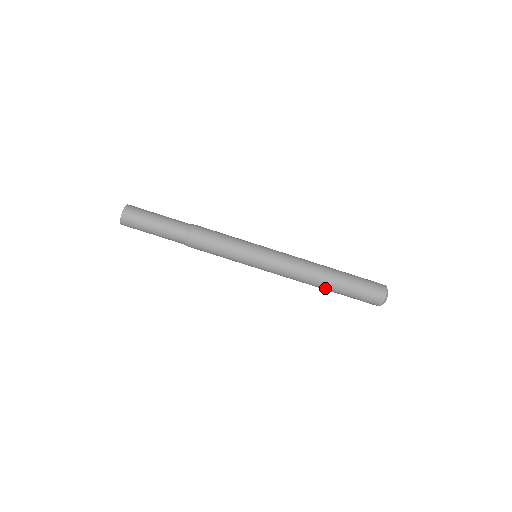
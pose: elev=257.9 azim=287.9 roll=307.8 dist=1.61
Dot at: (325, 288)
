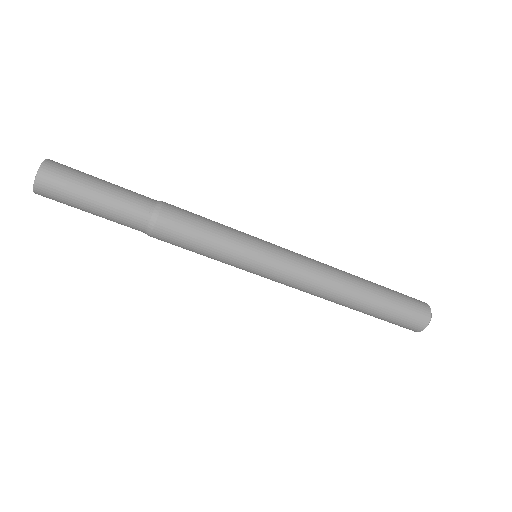
Dot at: occluded
